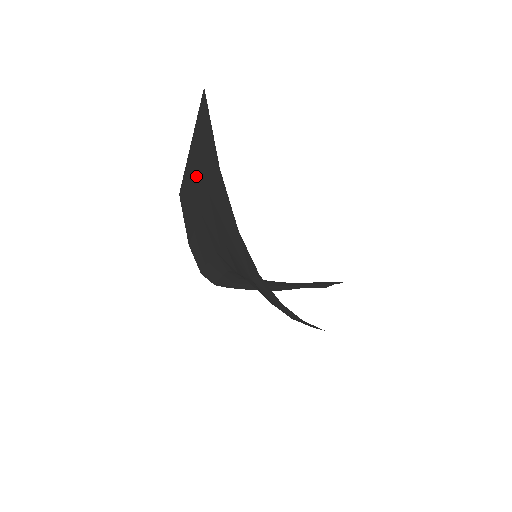
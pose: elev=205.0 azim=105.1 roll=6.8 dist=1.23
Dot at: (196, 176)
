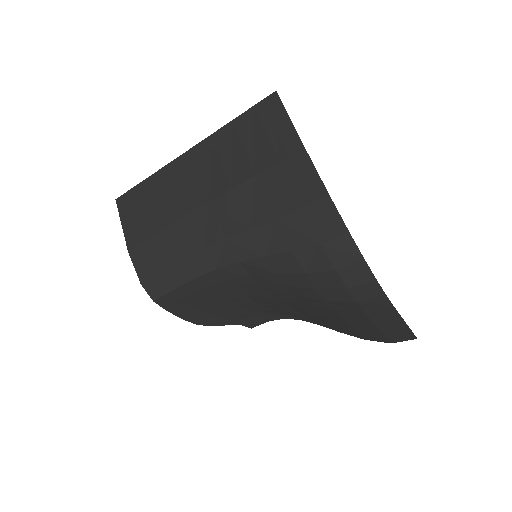
Dot at: (209, 167)
